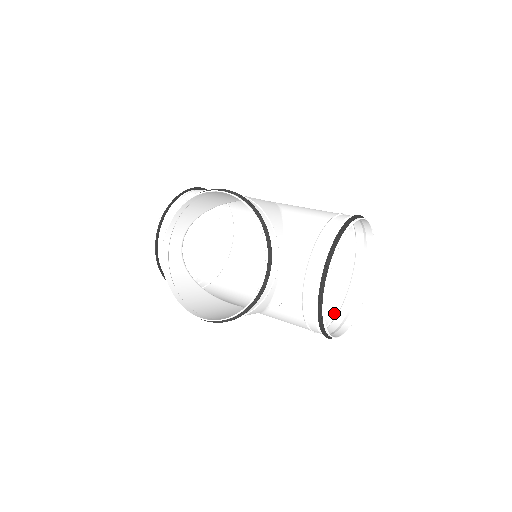
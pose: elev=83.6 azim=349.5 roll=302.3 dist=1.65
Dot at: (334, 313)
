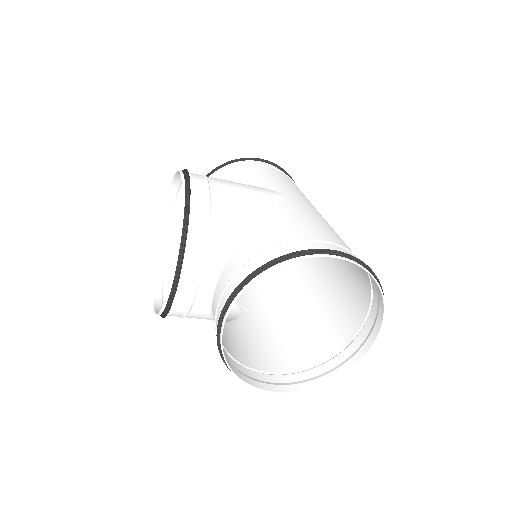
Dot at: (319, 361)
